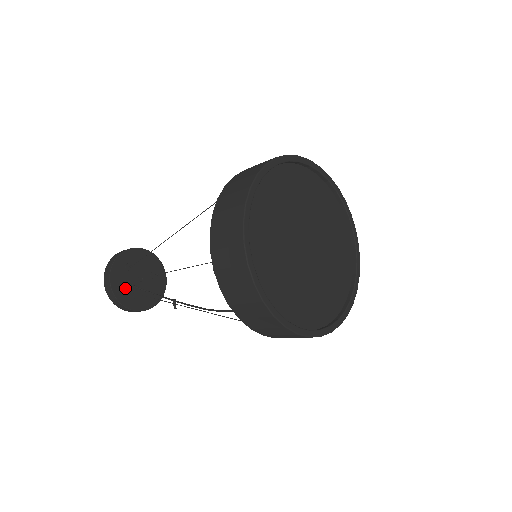
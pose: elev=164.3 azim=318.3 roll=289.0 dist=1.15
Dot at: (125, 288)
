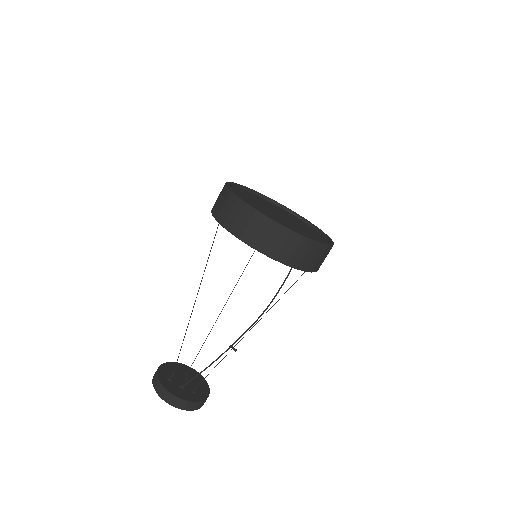
Dot at: (184, 392)
